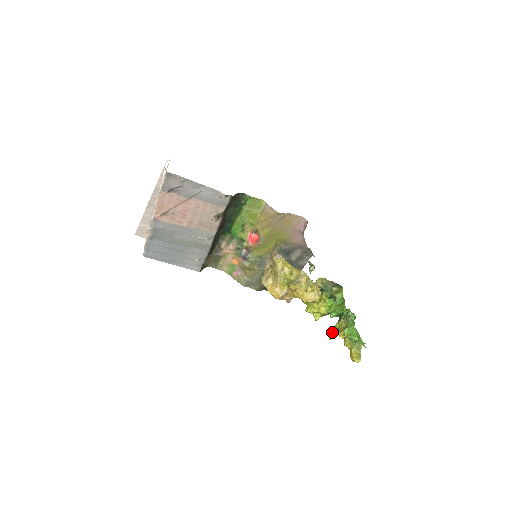
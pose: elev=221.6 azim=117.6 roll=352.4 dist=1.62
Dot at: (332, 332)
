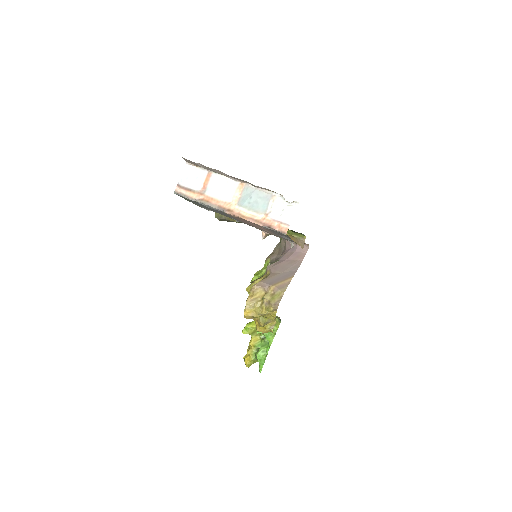
Dot at: (247, 330)
